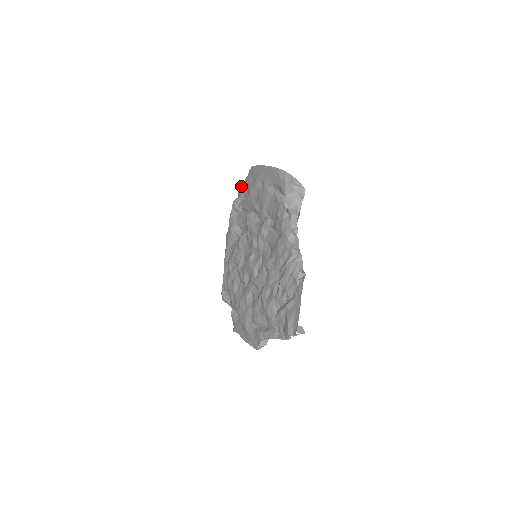
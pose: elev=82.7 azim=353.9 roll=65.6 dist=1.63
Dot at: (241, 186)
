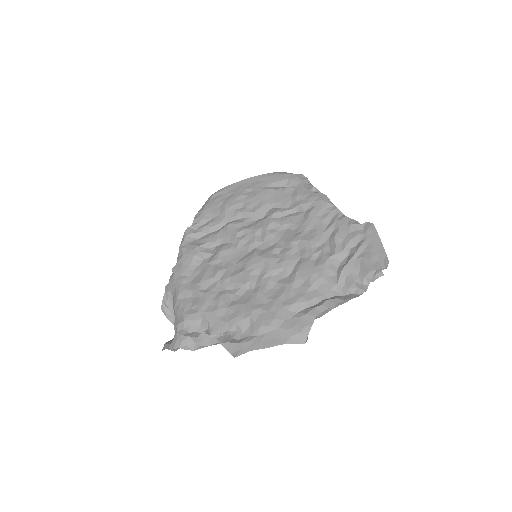
Dot at: (197, 213)
